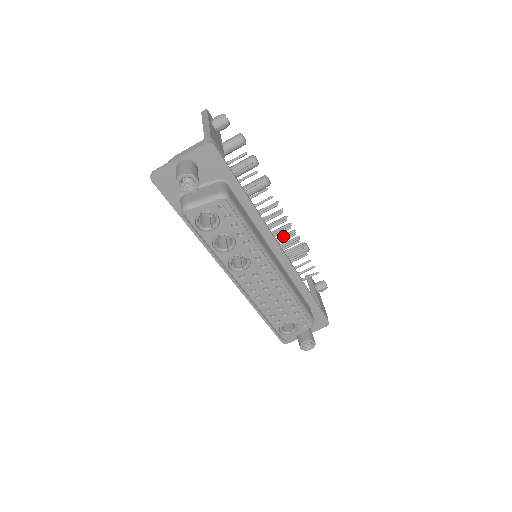
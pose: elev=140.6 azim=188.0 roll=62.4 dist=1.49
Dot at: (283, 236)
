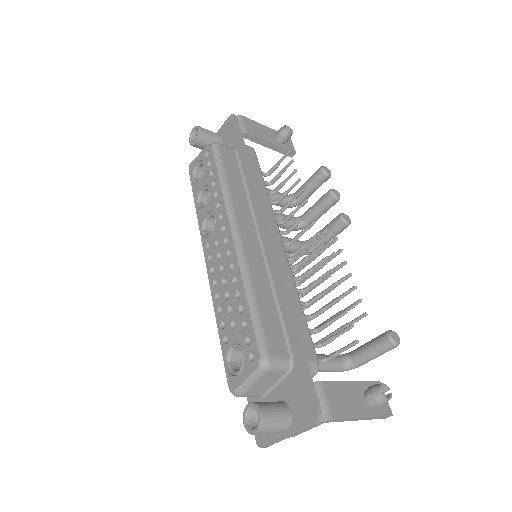
Dot at: occluded
